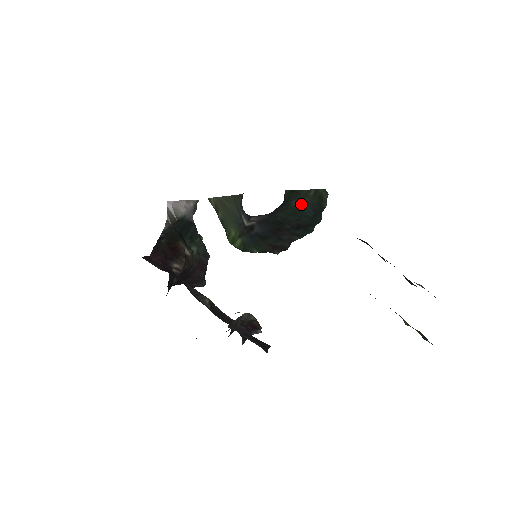
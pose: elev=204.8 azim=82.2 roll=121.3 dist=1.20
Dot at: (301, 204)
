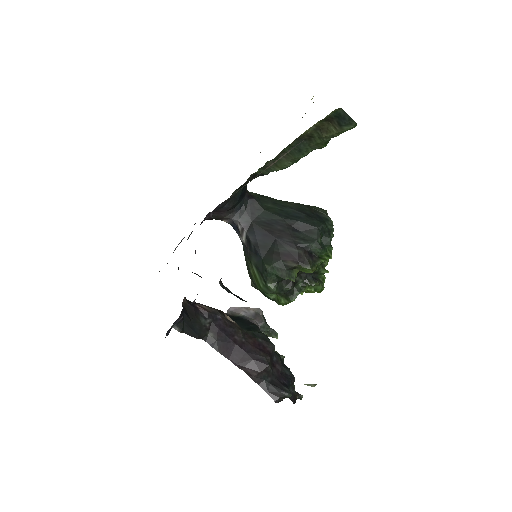
Dot at: (282, 207)
